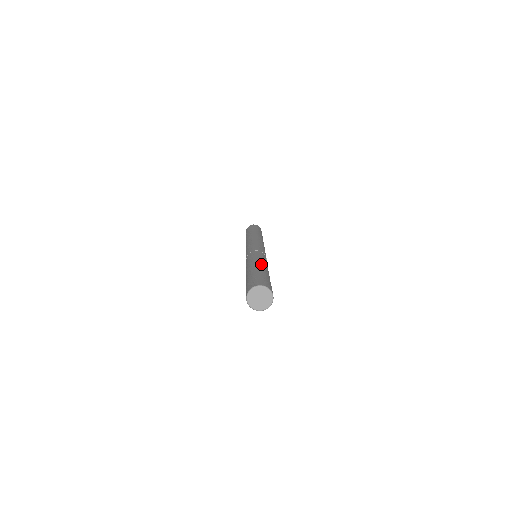
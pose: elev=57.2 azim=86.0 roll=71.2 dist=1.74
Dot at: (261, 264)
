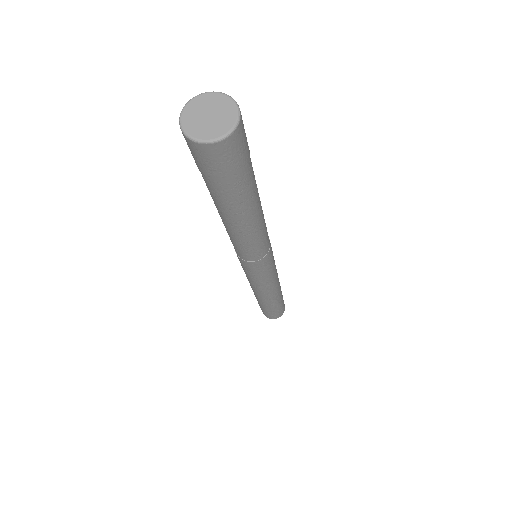
Dot at: occluded
